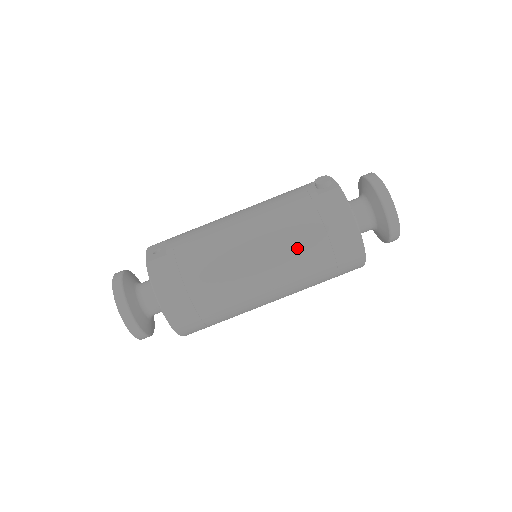
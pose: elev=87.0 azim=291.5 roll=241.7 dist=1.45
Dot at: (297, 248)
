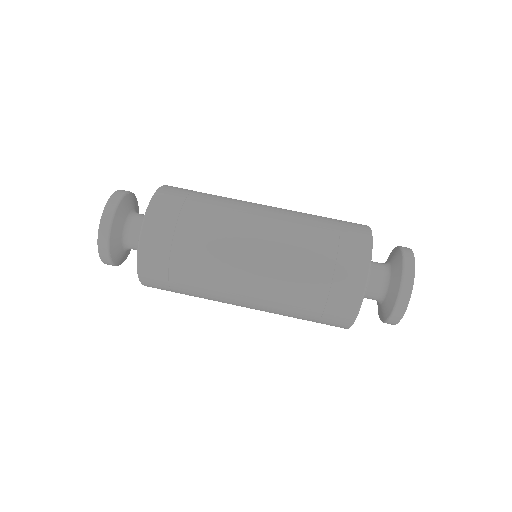
Dot at: (306, 219)
